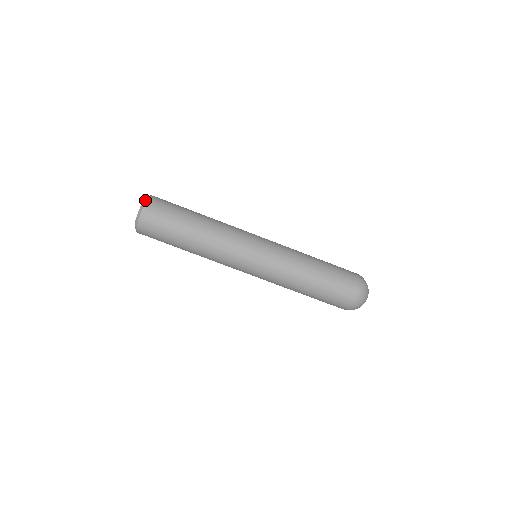
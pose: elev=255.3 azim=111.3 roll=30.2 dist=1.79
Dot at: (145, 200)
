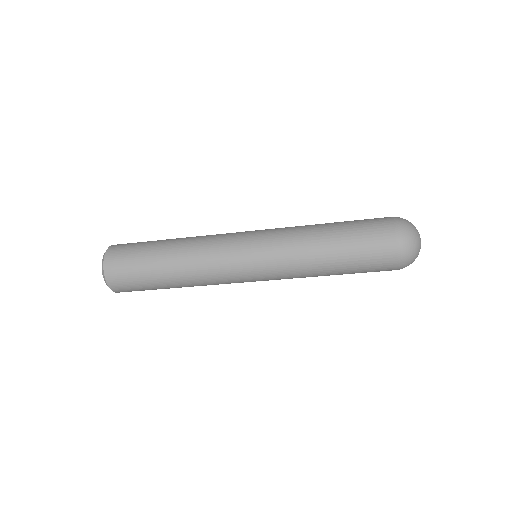
Dot at: occluded
